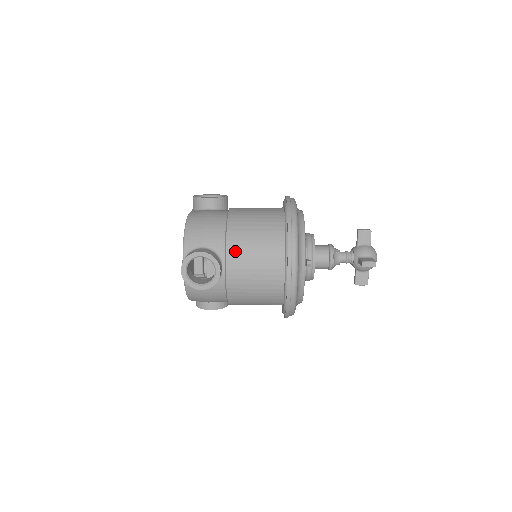
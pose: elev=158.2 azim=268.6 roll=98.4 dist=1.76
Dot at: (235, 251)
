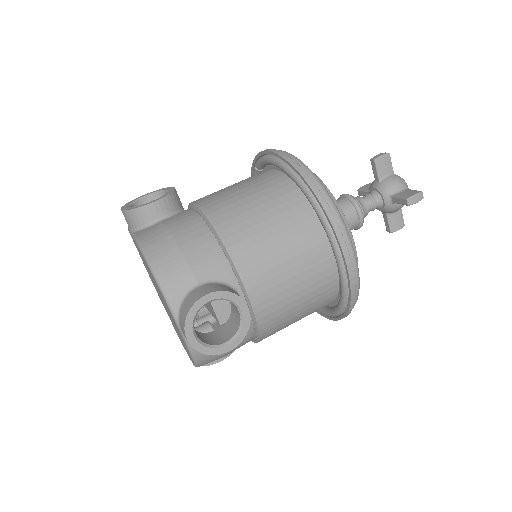
Dot at: (251, 266)
